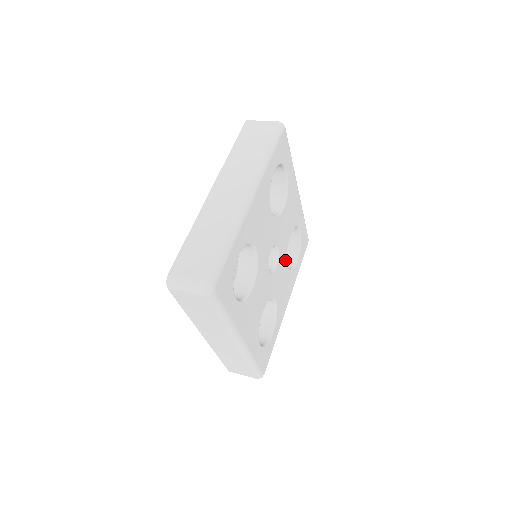
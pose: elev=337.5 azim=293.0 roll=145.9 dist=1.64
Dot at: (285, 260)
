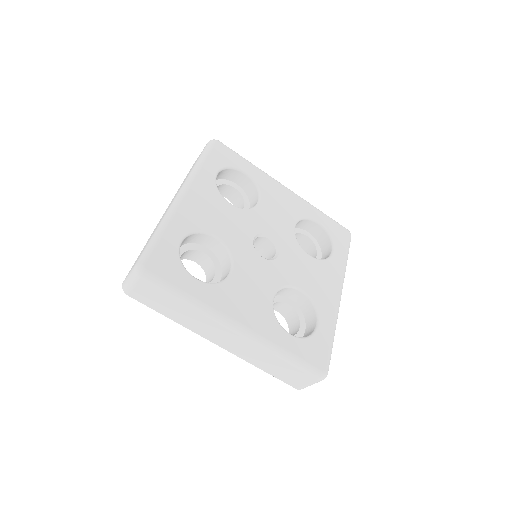
Dot at: (276, 284)
